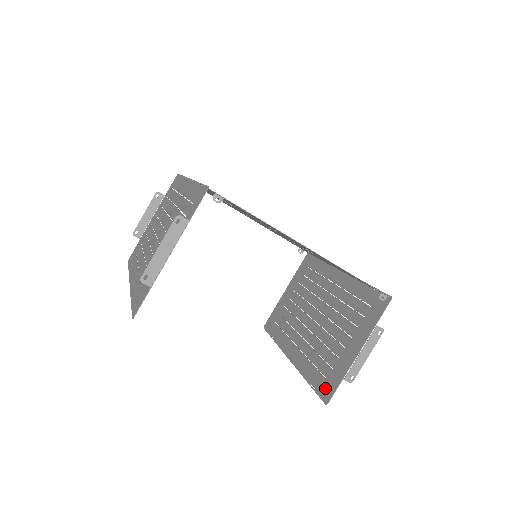
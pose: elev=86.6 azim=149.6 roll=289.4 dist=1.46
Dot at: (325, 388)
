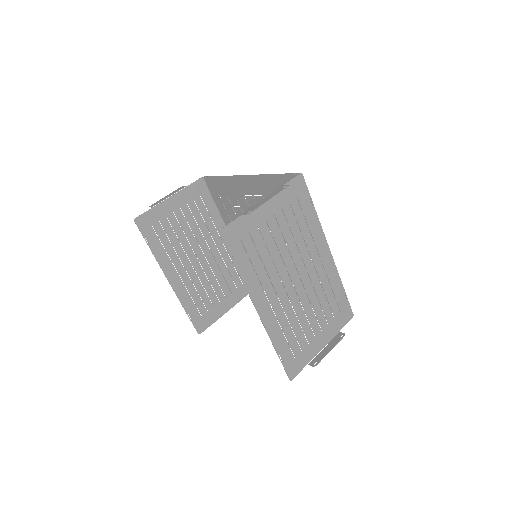
Dot at: (233, 239)
